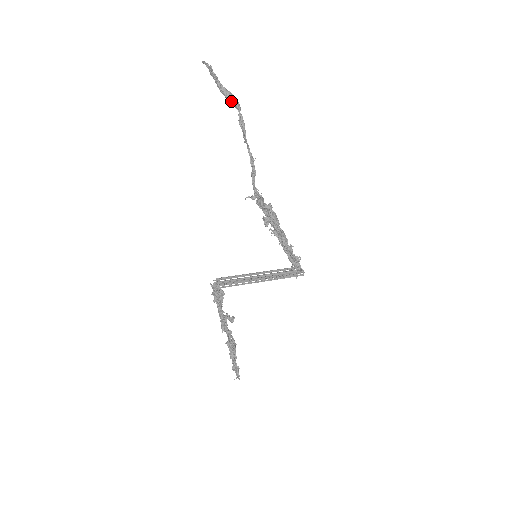
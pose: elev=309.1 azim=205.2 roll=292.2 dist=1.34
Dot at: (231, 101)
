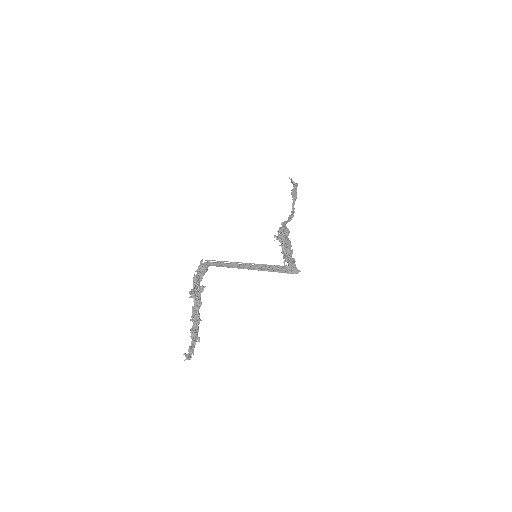
Dot at: occluded
